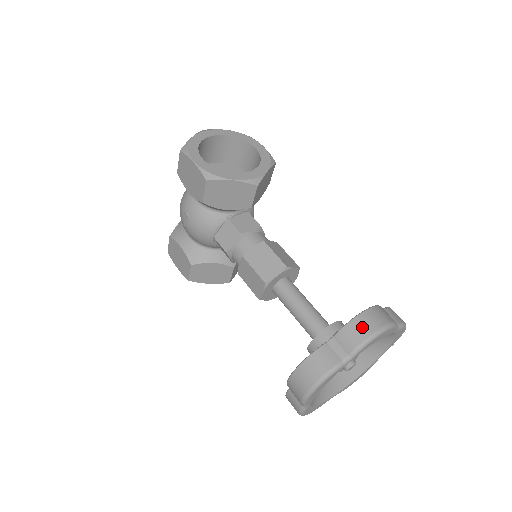
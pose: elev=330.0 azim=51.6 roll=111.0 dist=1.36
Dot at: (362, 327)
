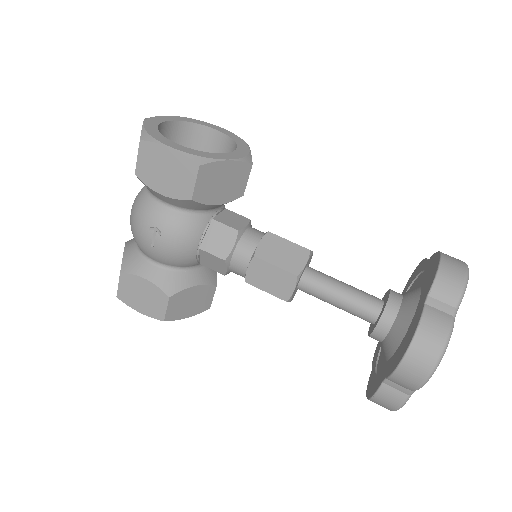
Dot at: (452, 273)
